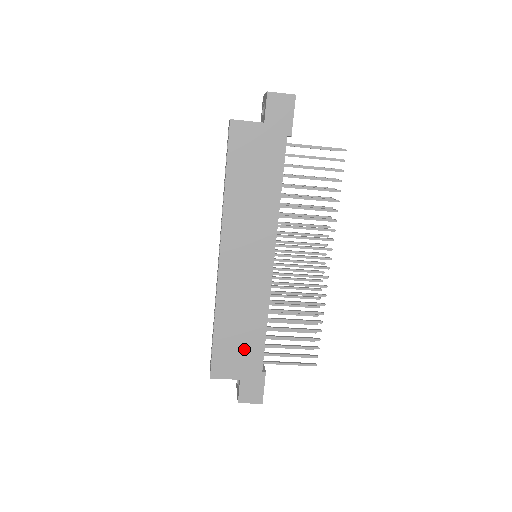
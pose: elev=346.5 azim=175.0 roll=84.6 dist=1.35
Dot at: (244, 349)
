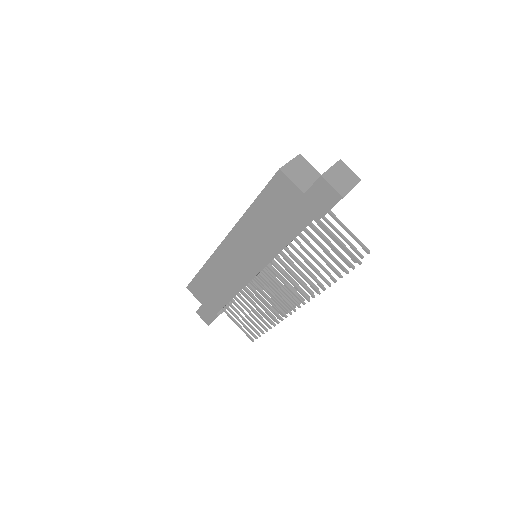
Dot at: (212, 295)
